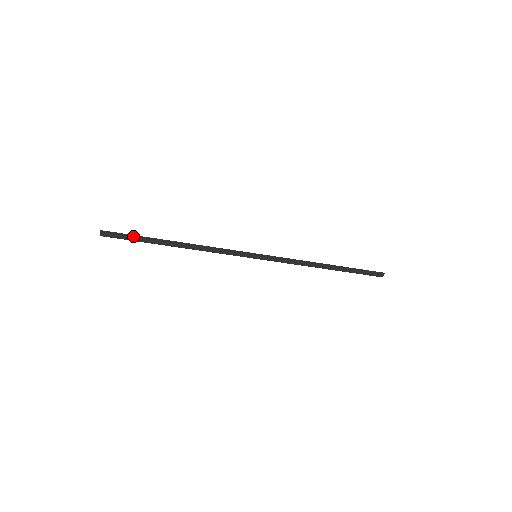
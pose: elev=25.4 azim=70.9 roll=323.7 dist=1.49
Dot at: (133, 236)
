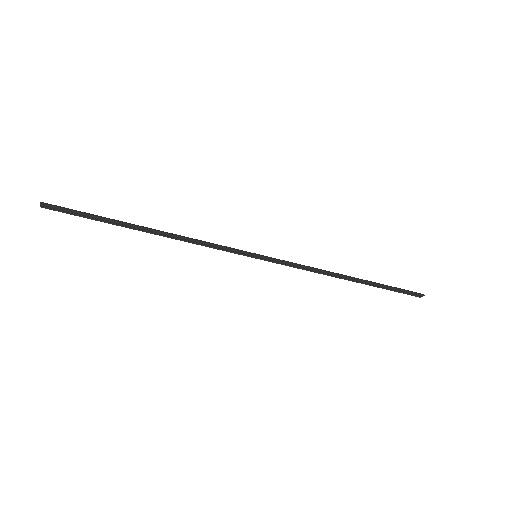
Dot at: (87, 215)
